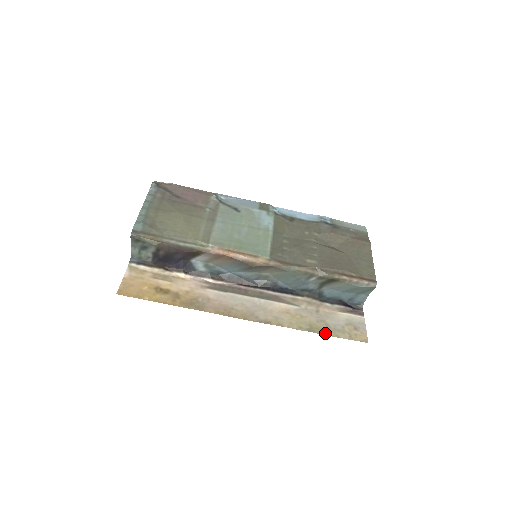
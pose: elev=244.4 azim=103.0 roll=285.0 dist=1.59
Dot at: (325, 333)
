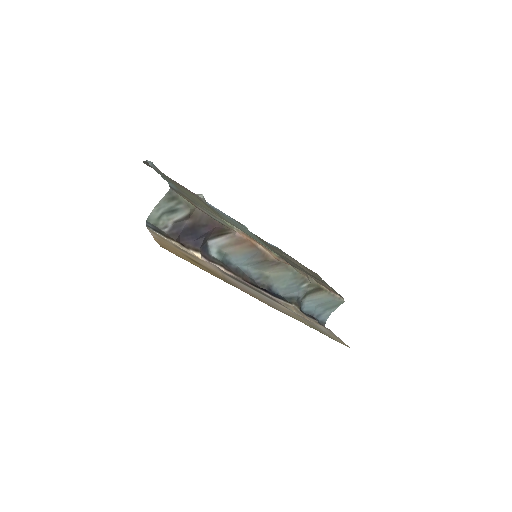
Dot at: (324, 334)
